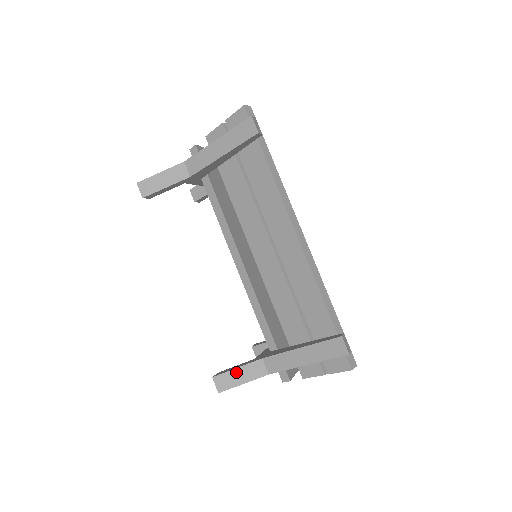
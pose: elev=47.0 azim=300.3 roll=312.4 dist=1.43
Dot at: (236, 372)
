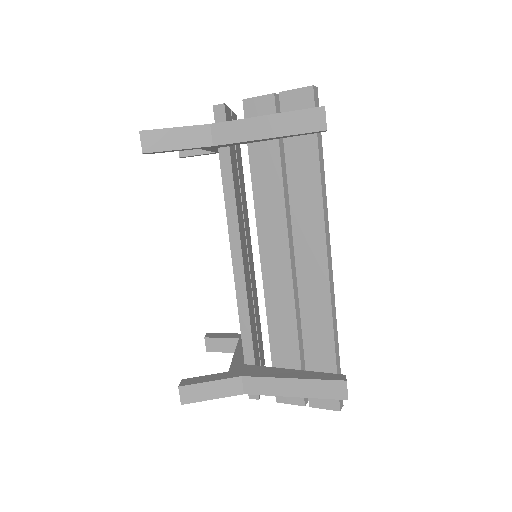
Dot at: (208, 386)
